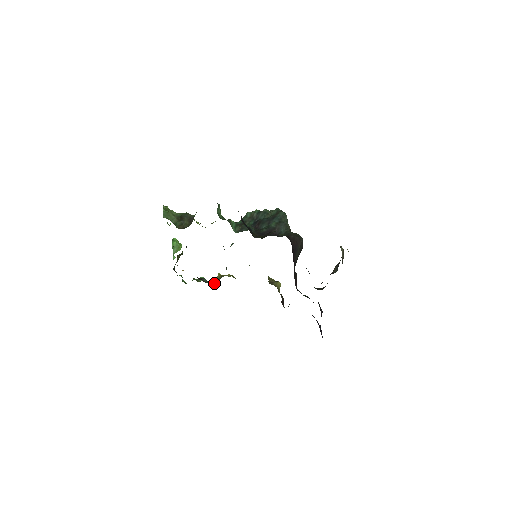
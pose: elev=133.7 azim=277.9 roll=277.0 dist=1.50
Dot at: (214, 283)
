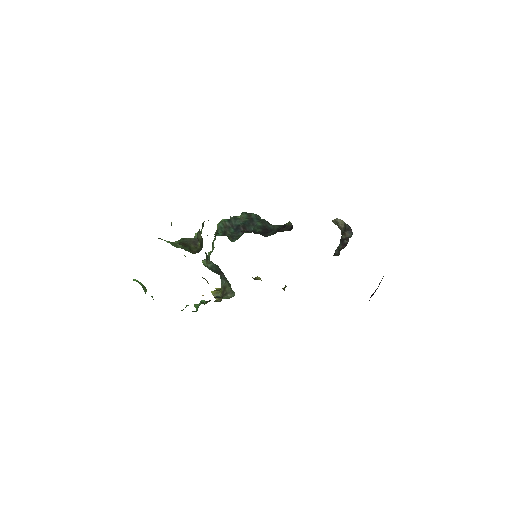
Dot at: (227, 297)
